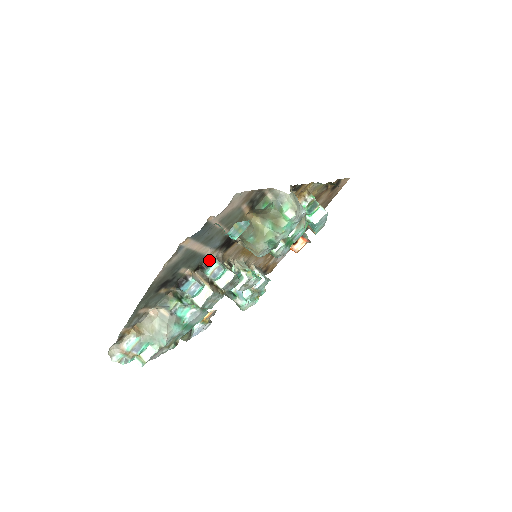
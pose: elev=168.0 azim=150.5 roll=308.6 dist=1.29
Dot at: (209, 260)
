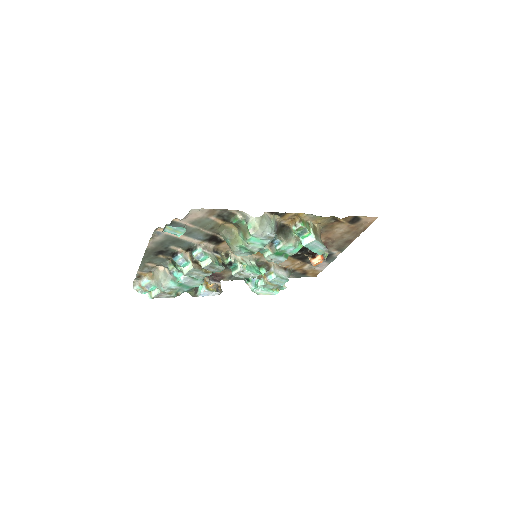
Dot at: (196, 247)
